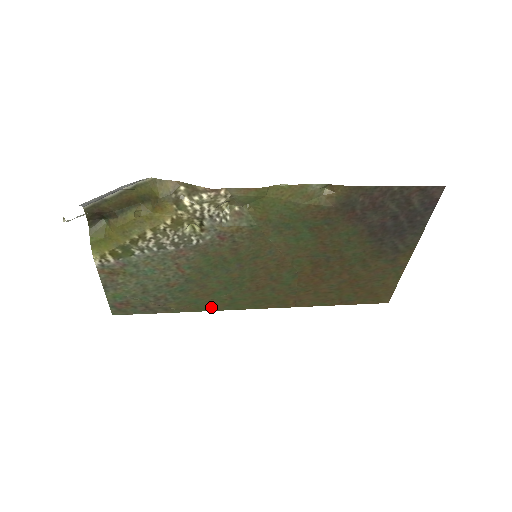
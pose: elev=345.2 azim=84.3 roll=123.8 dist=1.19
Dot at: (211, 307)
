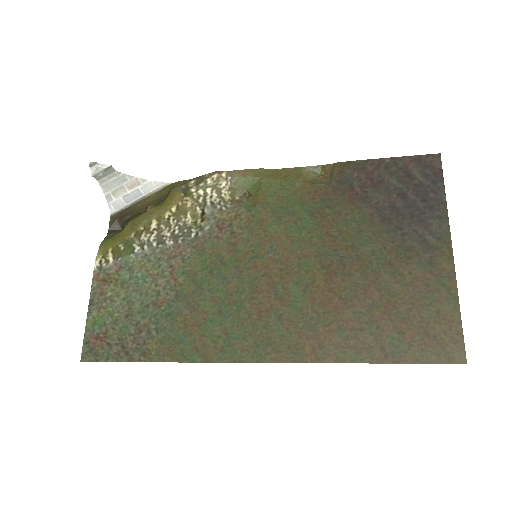
Dot at: (200, 354)
